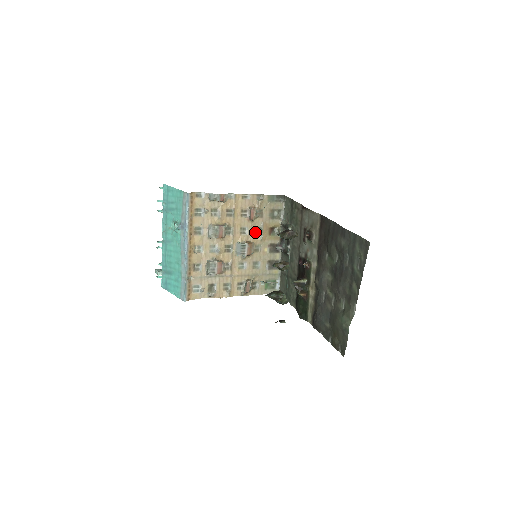
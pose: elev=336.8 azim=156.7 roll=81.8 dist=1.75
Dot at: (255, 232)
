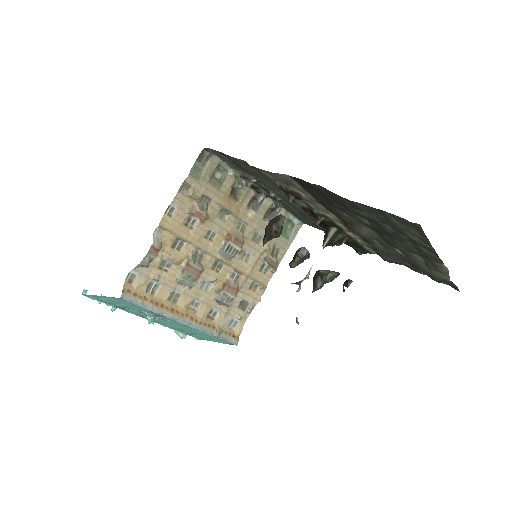
Dot at: (221, 219)
